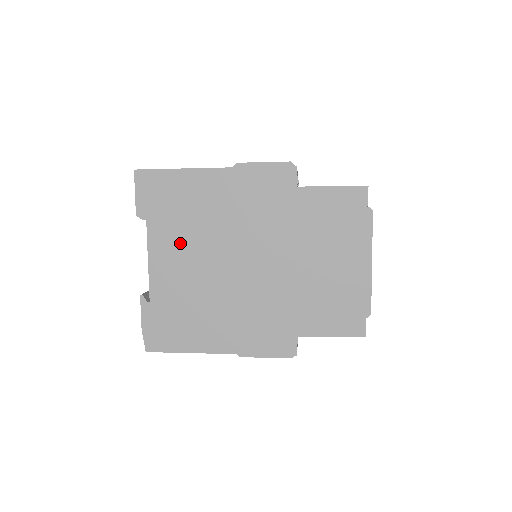
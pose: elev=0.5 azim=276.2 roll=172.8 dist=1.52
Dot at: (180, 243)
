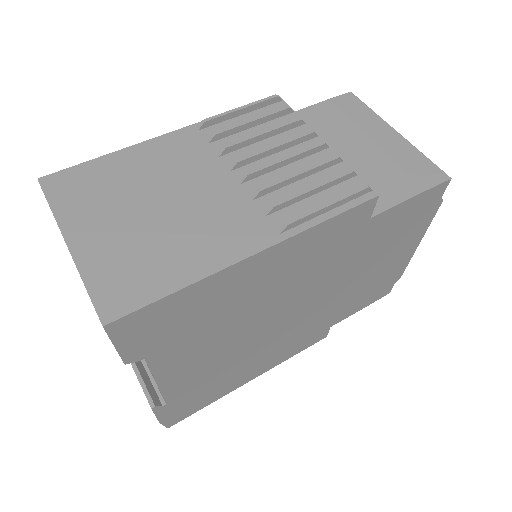
Dot at: (203, 346)
